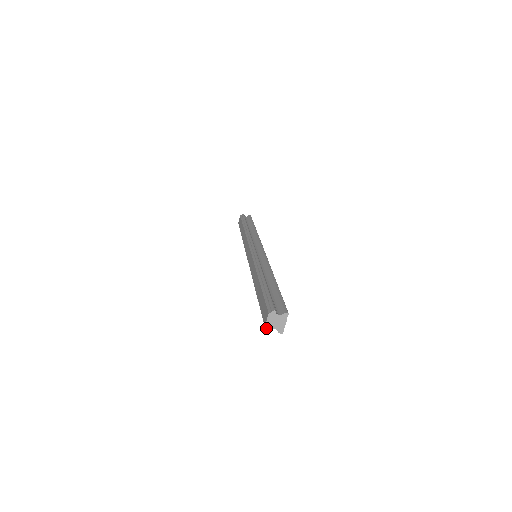
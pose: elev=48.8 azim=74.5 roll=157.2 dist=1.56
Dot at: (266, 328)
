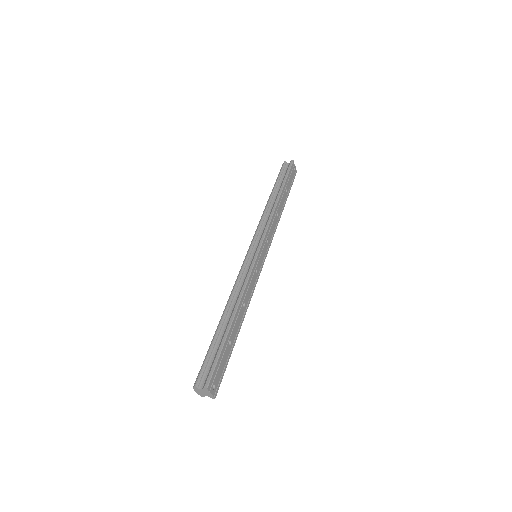
Dot at: (201, 394)
